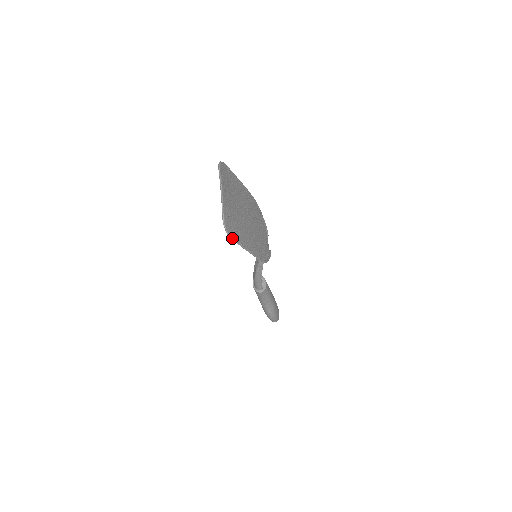
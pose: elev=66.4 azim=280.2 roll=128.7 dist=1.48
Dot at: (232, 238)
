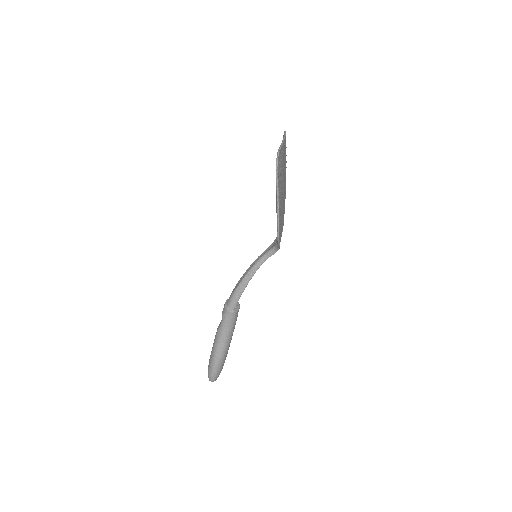
Dot at: (277, 171)
